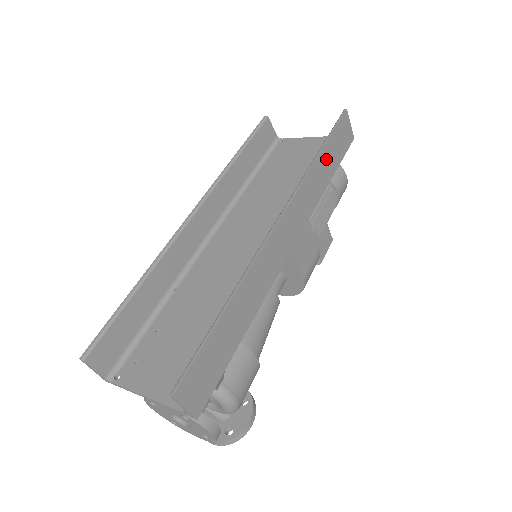
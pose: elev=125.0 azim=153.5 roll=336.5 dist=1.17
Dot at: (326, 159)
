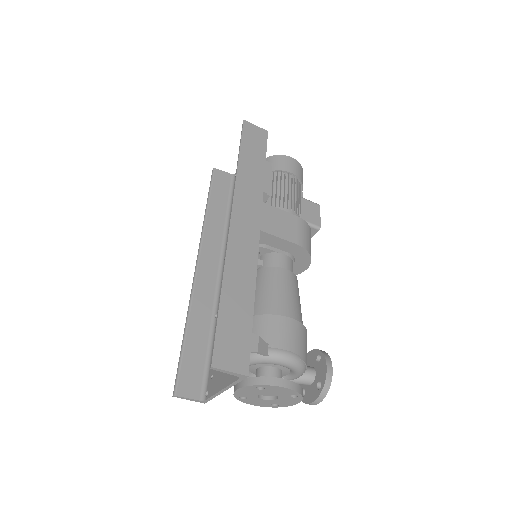
Dot at: (248, 160)
